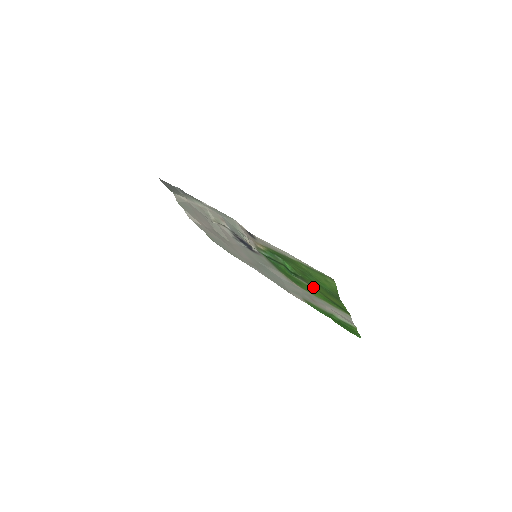
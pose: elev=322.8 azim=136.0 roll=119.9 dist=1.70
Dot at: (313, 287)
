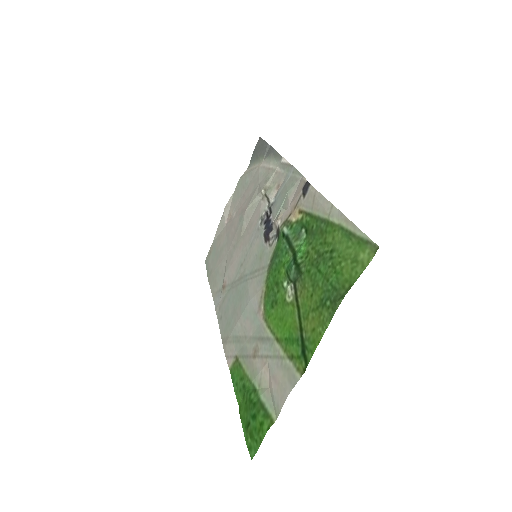
Dot at: (297, 302)
